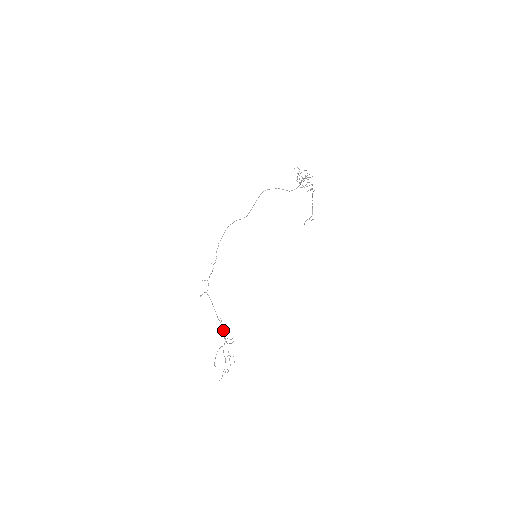
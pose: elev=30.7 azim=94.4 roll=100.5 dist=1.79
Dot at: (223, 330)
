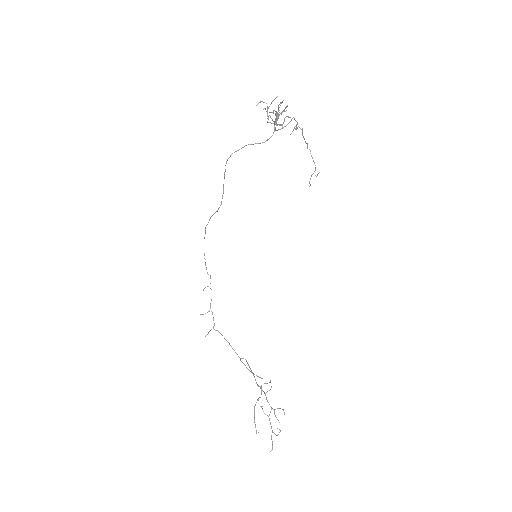
Dot at: occluded
